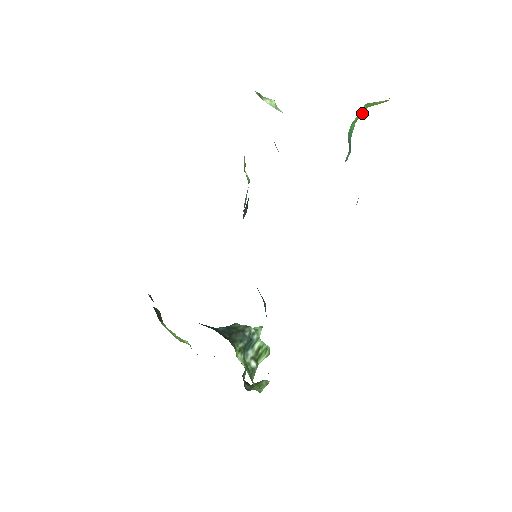
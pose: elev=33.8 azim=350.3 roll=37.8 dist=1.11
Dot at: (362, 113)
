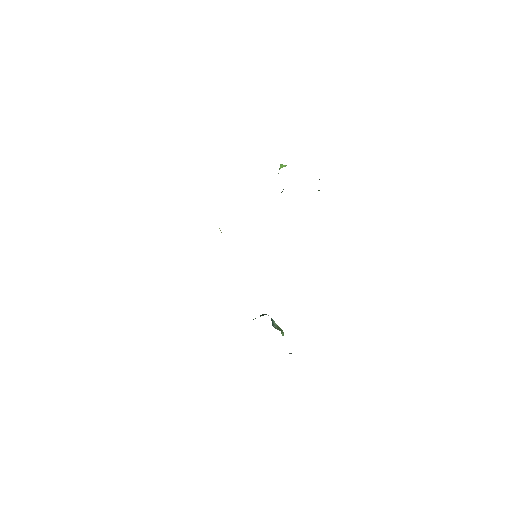
Dot at: occluded
